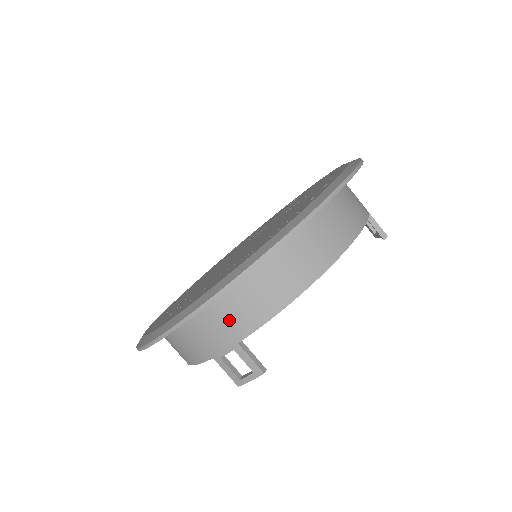
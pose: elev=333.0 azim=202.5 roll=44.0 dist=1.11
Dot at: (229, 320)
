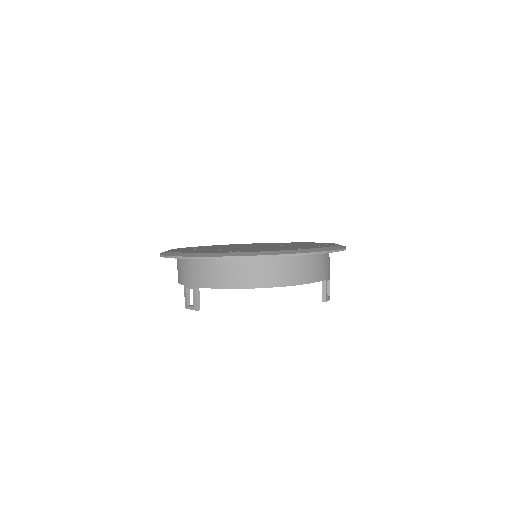
Dot at: (199, 274)
